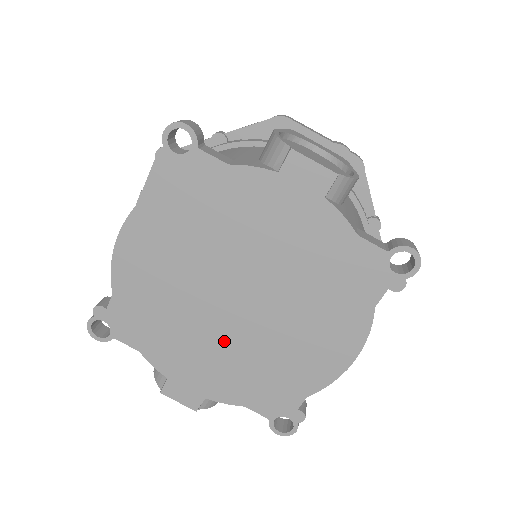
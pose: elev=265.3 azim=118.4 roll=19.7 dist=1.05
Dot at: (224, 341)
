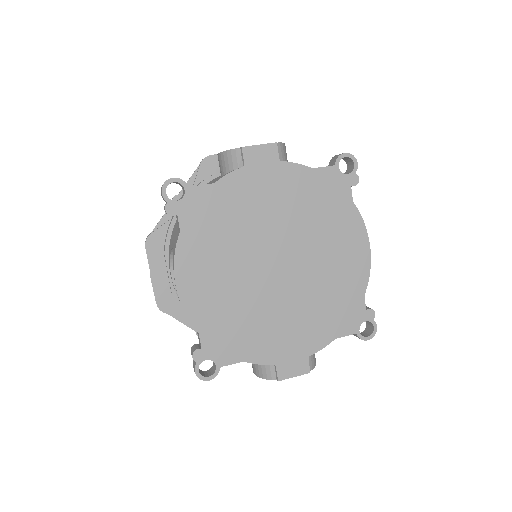
Dot at: (290, 302)
